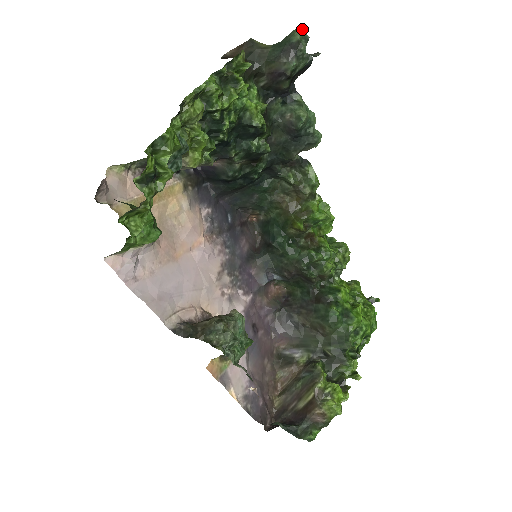
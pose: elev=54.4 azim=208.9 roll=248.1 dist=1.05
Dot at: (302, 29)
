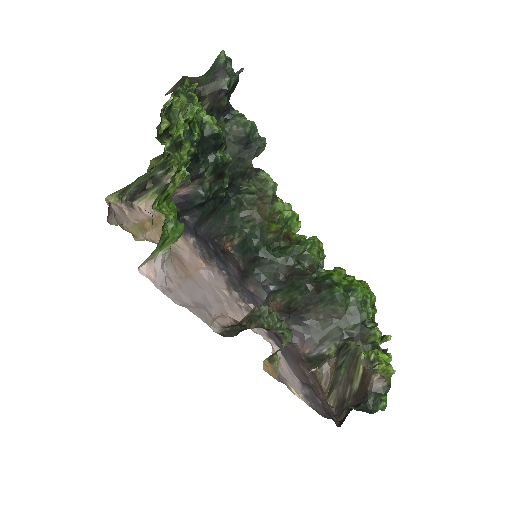
Dot at: (224, 53)
